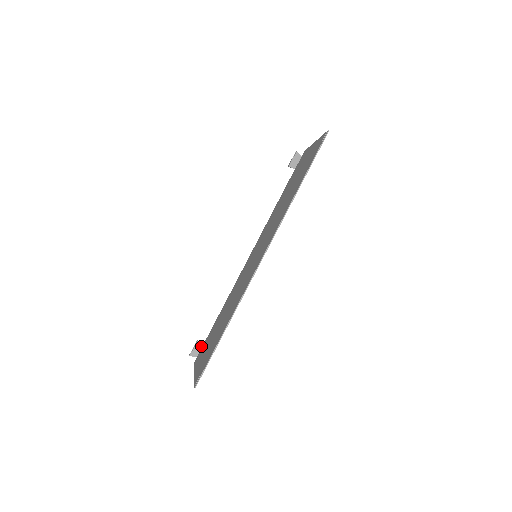
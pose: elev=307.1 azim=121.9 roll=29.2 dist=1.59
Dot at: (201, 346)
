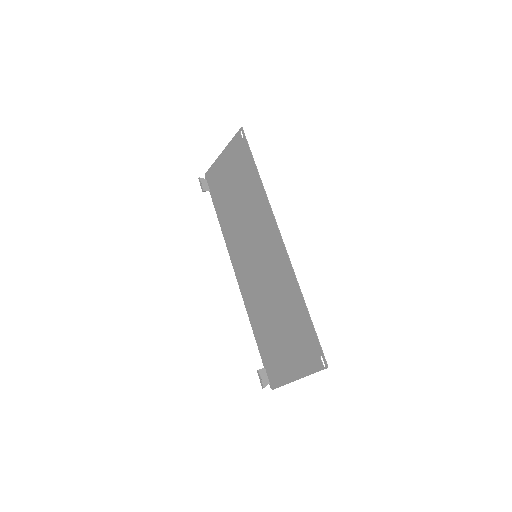
Dot at: (265, 372)
